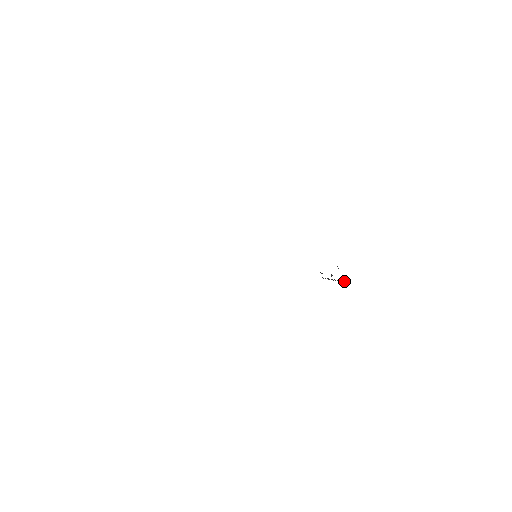
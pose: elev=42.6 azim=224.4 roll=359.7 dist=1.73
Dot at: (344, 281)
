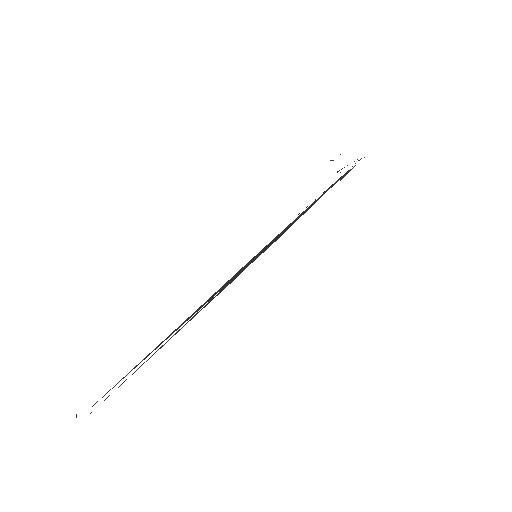
Dot at: (358, 160)
